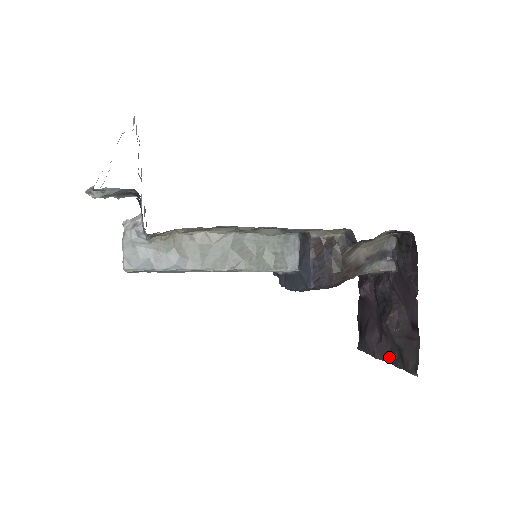
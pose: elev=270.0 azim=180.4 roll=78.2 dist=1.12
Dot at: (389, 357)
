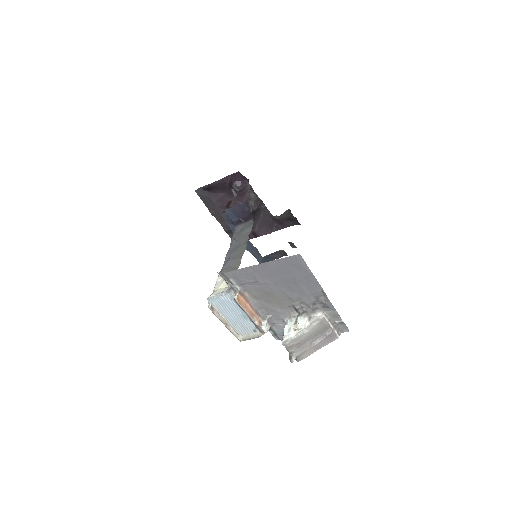
Dot at: (222, 222)
